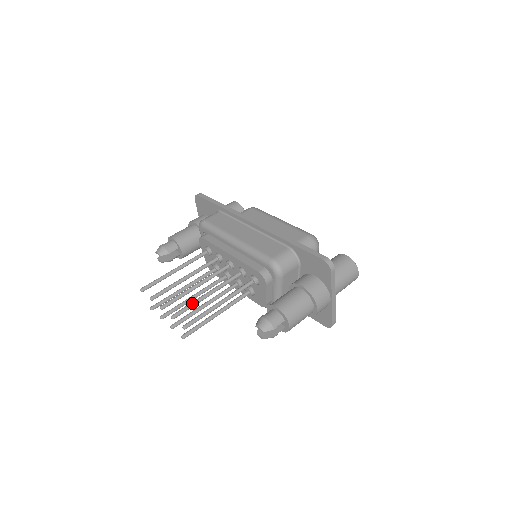
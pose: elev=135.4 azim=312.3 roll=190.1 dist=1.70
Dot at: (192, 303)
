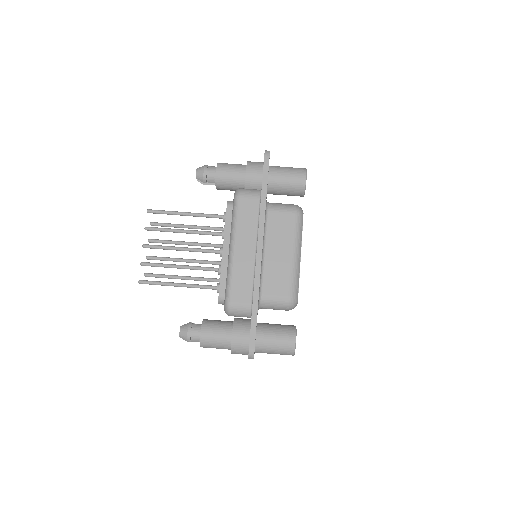
Dot at: (162, 265)
